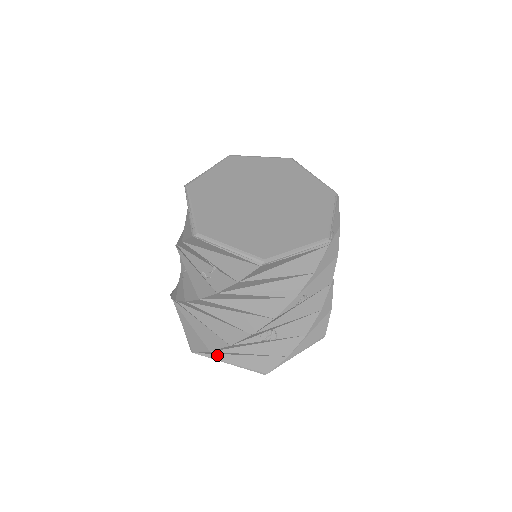
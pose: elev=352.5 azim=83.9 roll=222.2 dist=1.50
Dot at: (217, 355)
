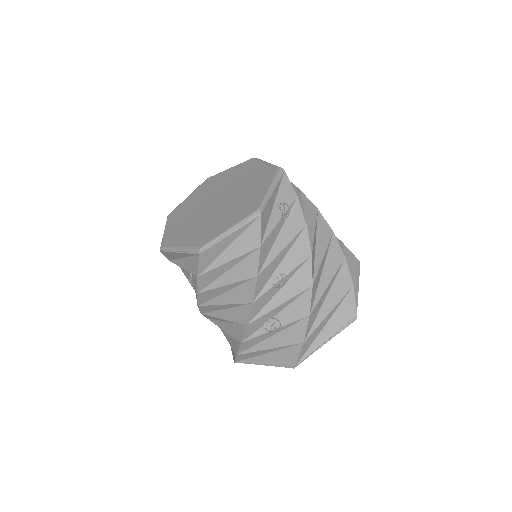
Dot at: (251, 359)
